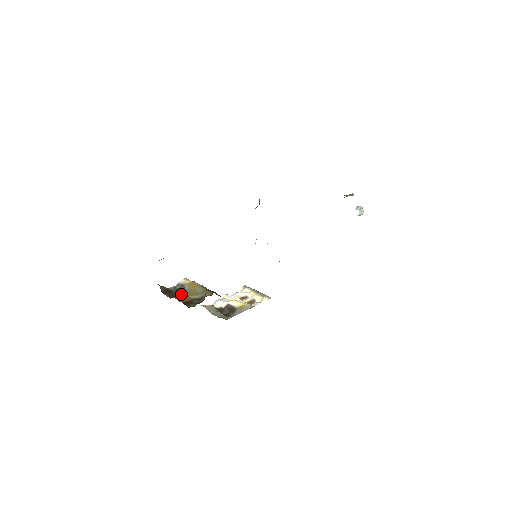
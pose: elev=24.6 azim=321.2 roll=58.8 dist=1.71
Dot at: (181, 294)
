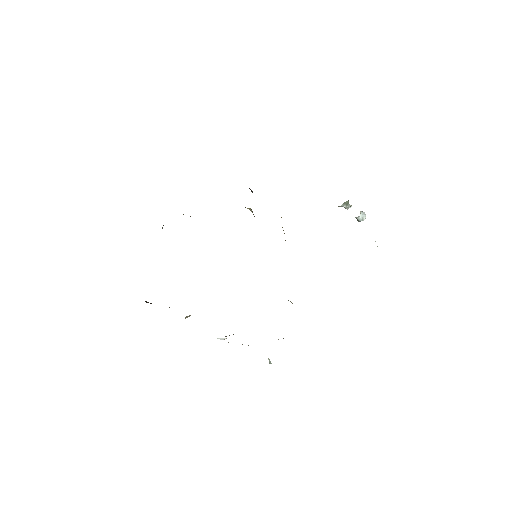
Dot at: occluded
